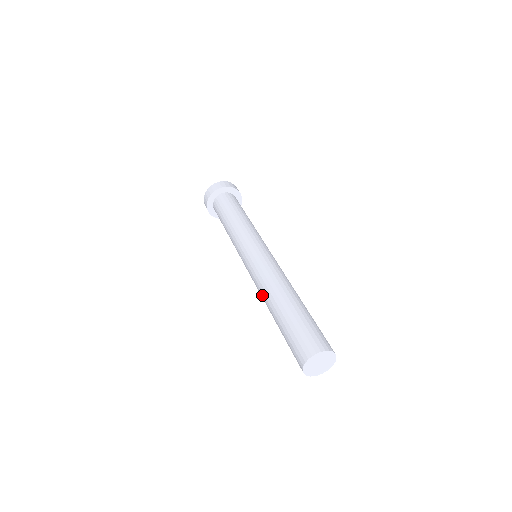
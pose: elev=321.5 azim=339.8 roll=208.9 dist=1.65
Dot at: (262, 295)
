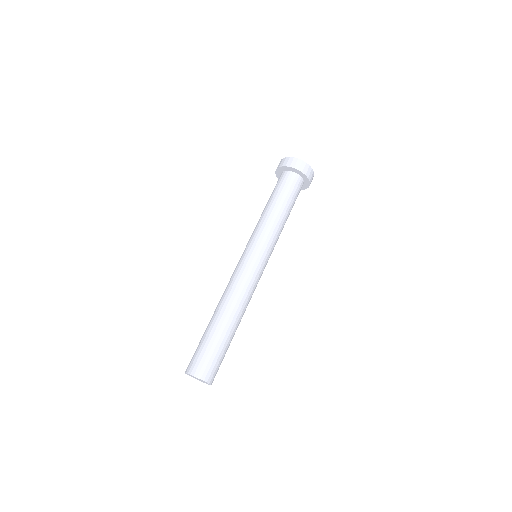
Dot at: (223, 295)
